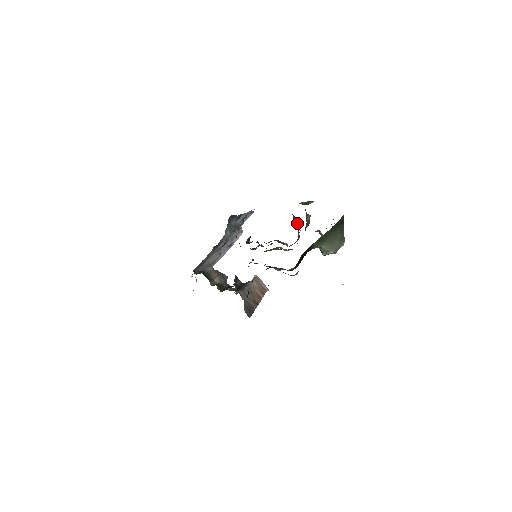
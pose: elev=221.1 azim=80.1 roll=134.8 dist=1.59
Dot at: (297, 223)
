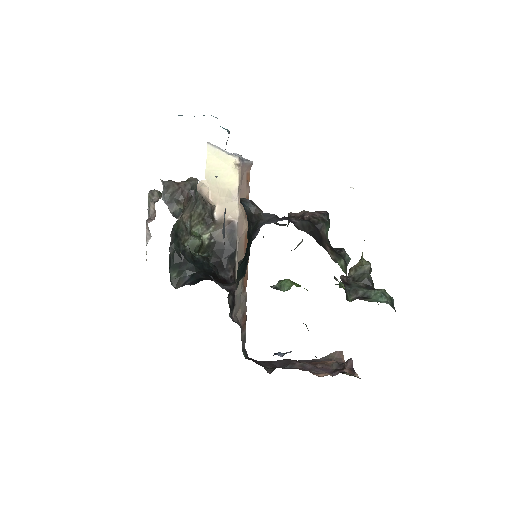
Dot at: occluded
